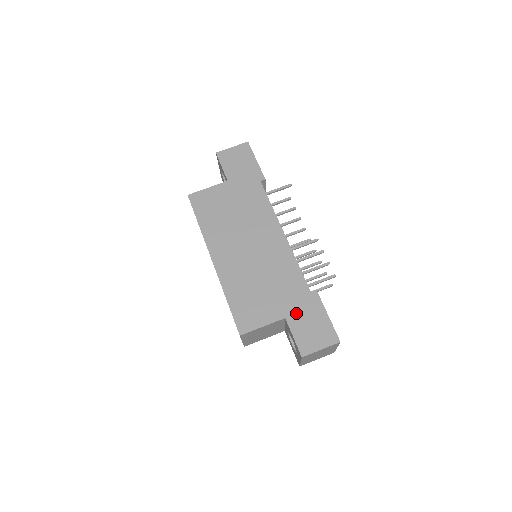
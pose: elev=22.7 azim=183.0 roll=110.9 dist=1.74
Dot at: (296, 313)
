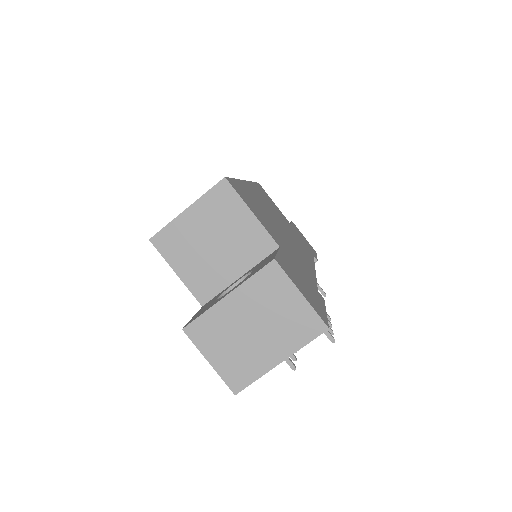
Dot at: (294, 264)
